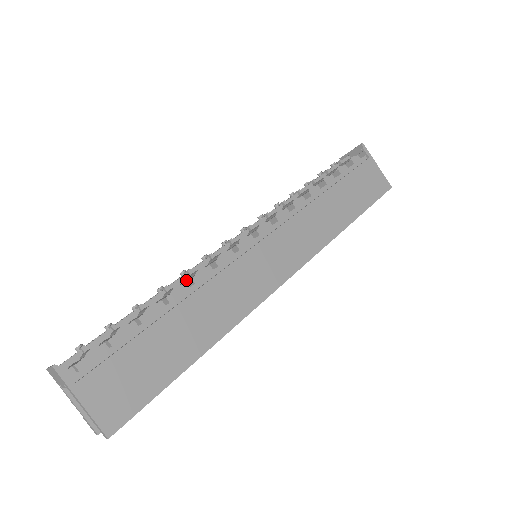
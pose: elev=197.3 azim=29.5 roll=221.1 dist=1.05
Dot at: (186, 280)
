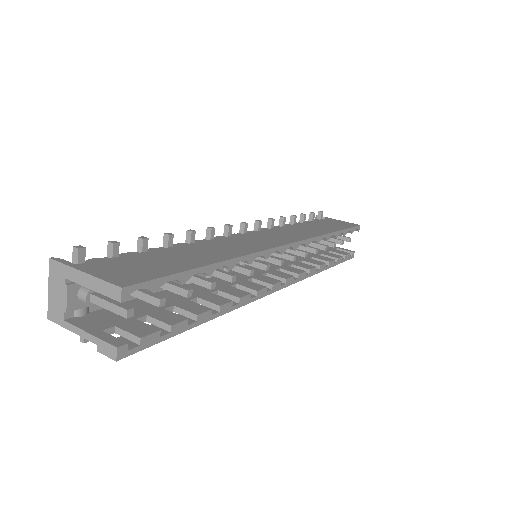
Dot at: occluded
